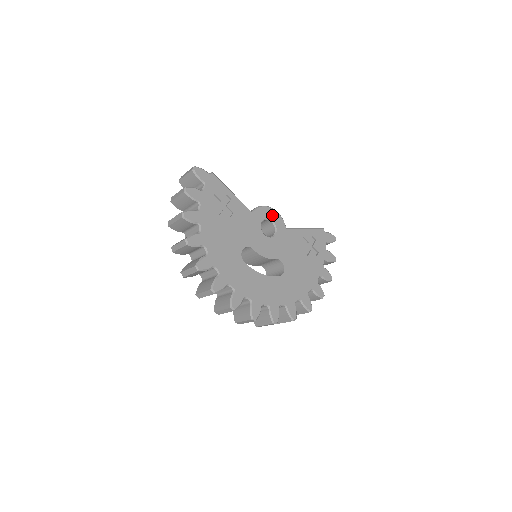
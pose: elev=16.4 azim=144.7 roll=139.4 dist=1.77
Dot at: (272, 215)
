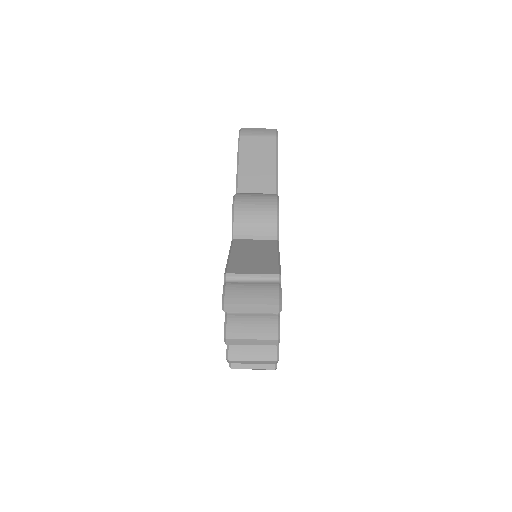
Dot at: occluded
